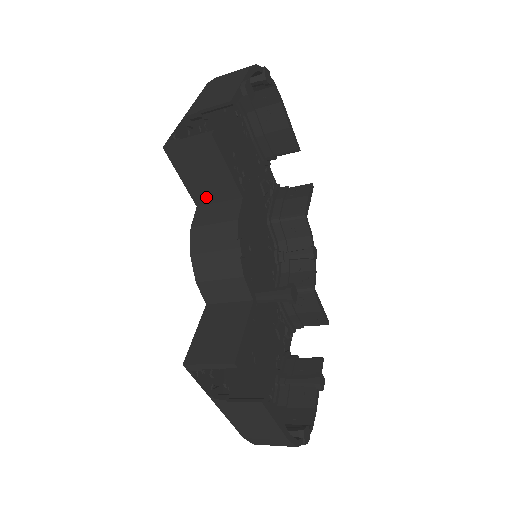
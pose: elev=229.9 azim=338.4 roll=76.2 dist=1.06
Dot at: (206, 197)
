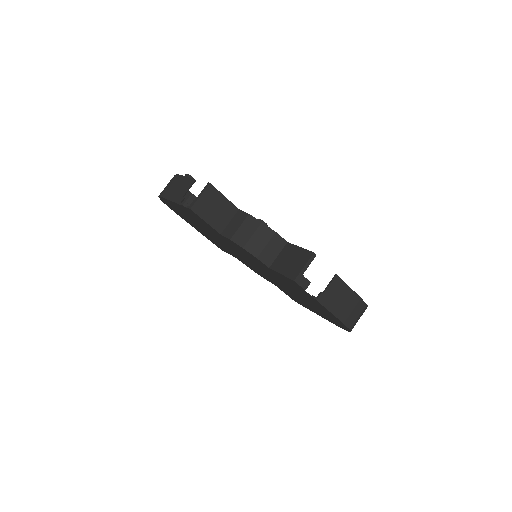
Dot at: (222, 224)
